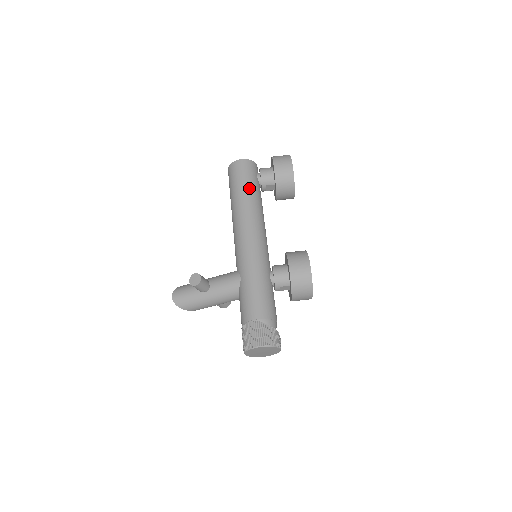
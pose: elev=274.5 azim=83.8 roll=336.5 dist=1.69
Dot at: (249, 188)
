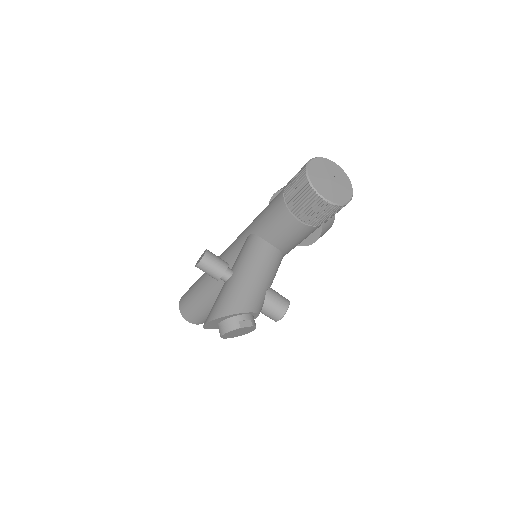
Dot at: occluded
